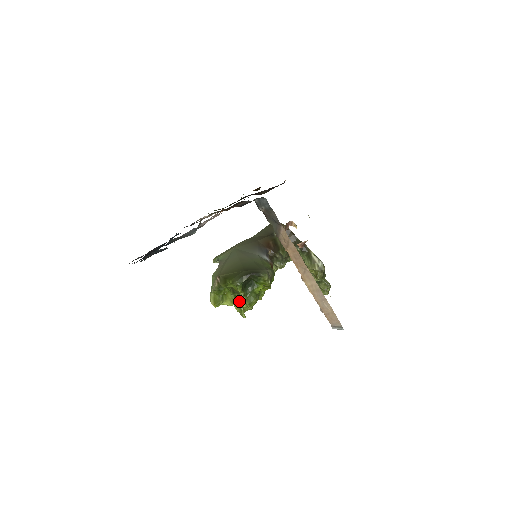
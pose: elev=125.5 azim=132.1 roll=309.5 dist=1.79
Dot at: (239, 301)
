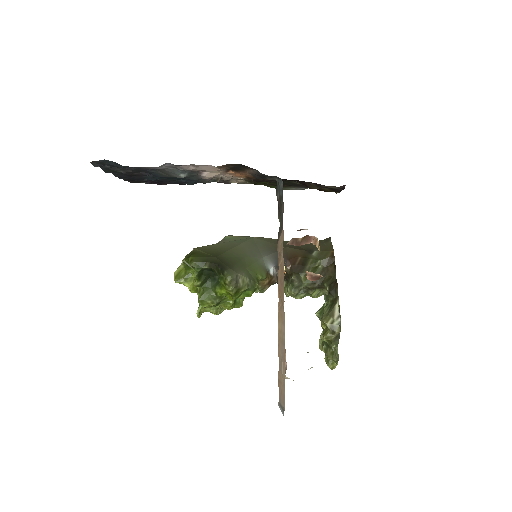
Dot at: (198, 291)
